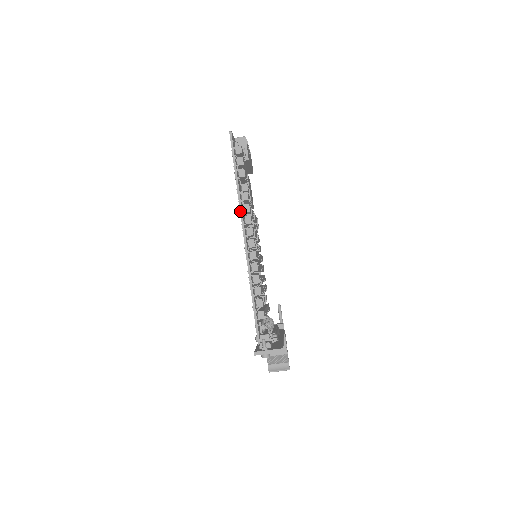
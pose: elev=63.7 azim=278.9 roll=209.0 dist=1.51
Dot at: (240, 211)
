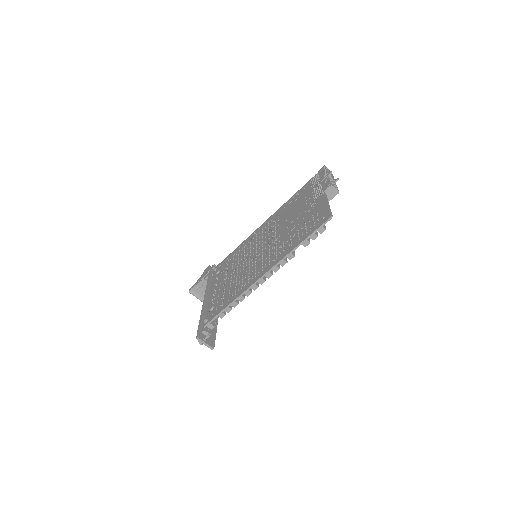
Dot at: (278, 263)
